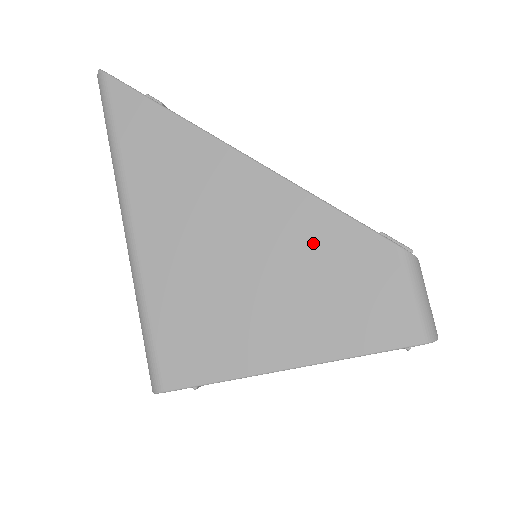
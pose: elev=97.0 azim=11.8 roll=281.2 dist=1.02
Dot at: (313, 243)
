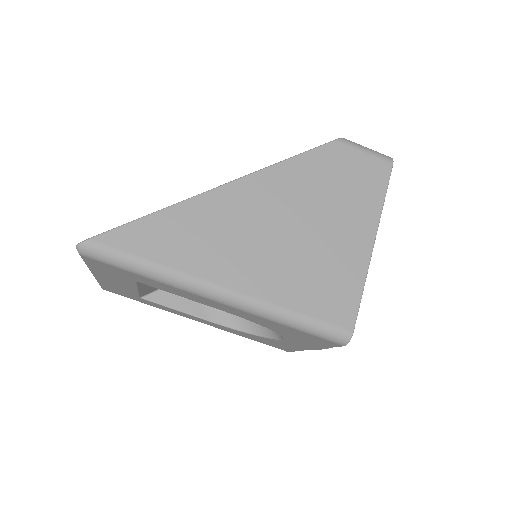
Dot at: (309, 181)
